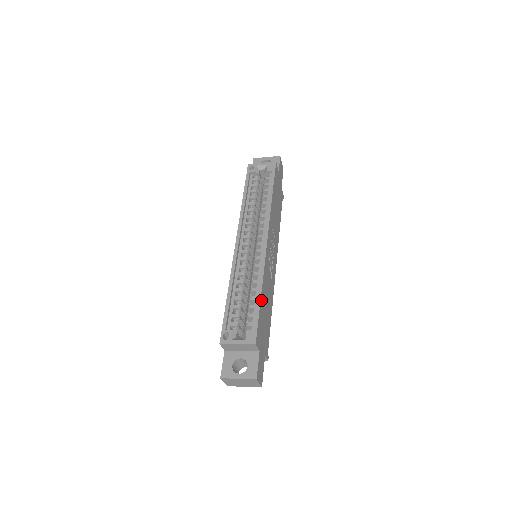
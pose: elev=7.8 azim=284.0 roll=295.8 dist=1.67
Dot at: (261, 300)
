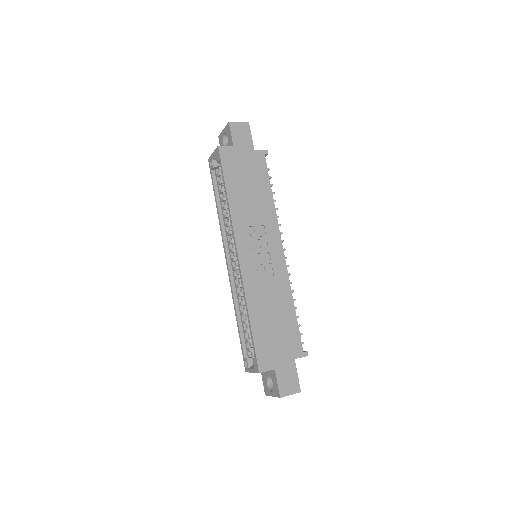
Dot at: (253, 324)
